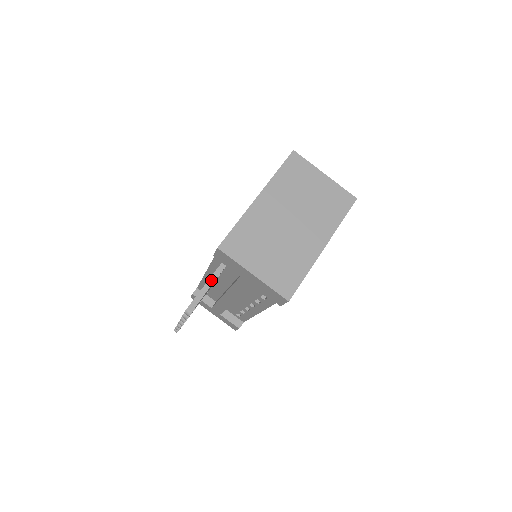
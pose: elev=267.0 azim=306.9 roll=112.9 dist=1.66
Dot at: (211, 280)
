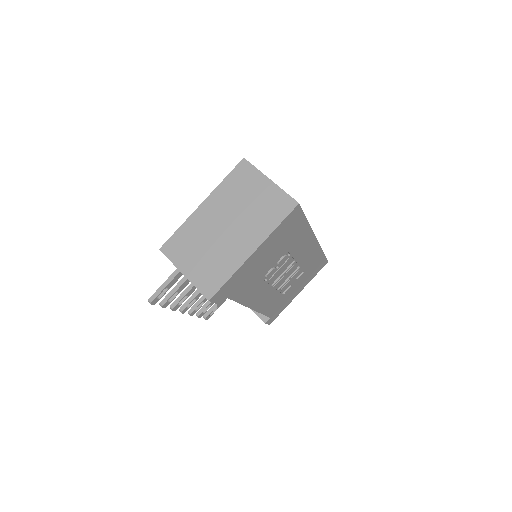
Dot at: (172, 276)
